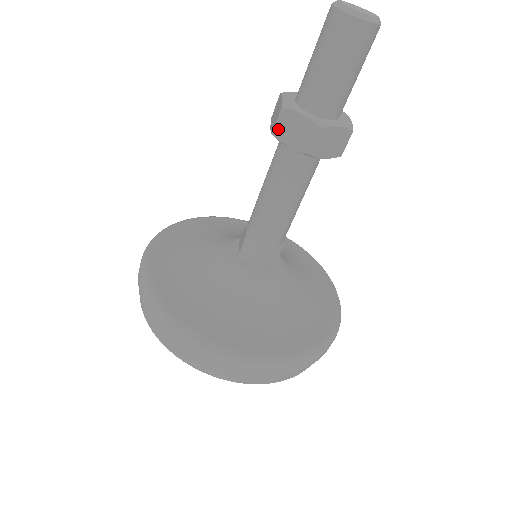
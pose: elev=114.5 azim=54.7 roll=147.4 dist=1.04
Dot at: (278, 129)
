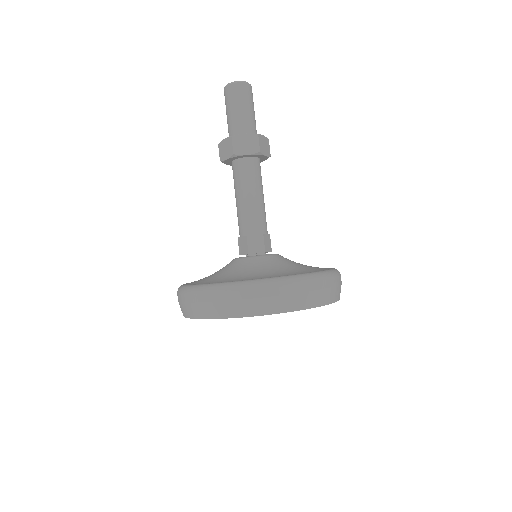
Dot at: (235, 149)
